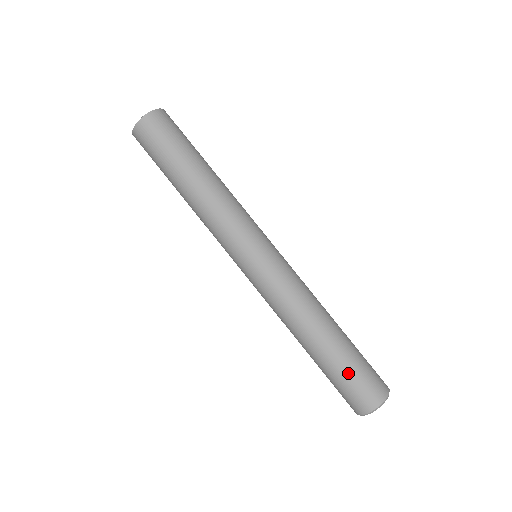
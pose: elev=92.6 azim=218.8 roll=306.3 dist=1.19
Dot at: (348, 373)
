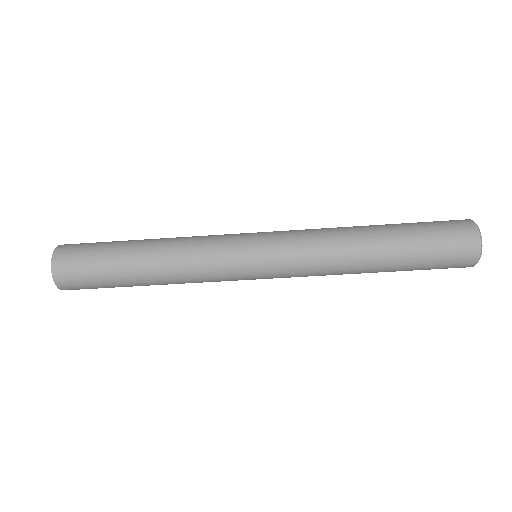
Dot at: (428, 245)
